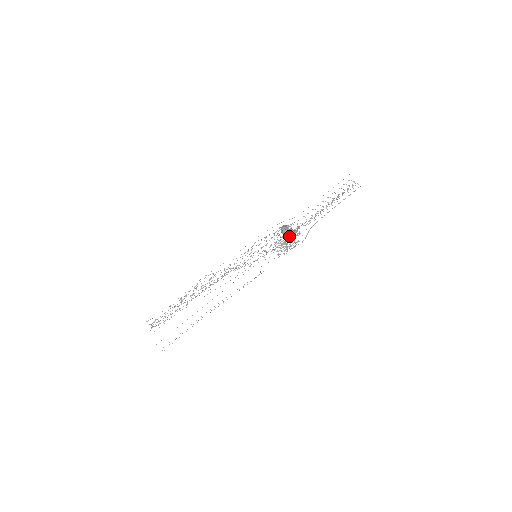
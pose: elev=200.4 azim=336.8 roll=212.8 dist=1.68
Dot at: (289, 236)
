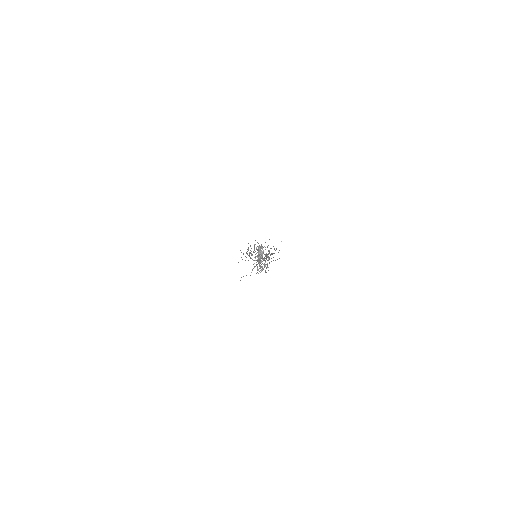
Dot at: occluded
